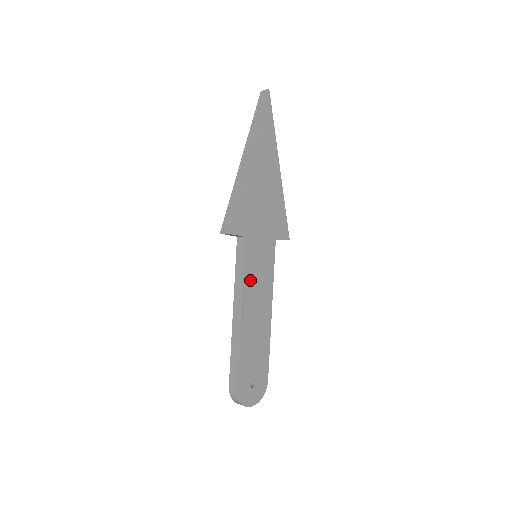
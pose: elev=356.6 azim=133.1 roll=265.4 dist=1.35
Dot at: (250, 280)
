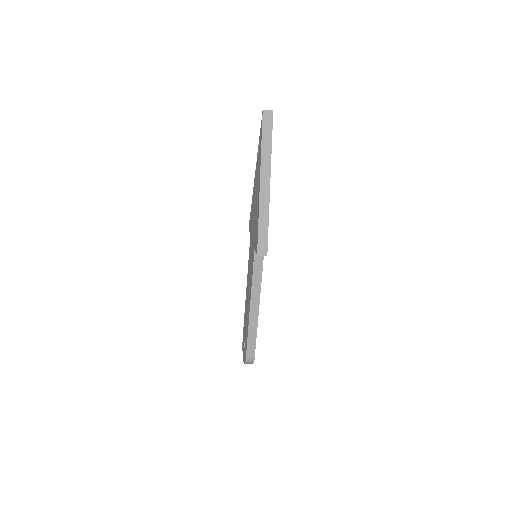
Dot at: occluded
